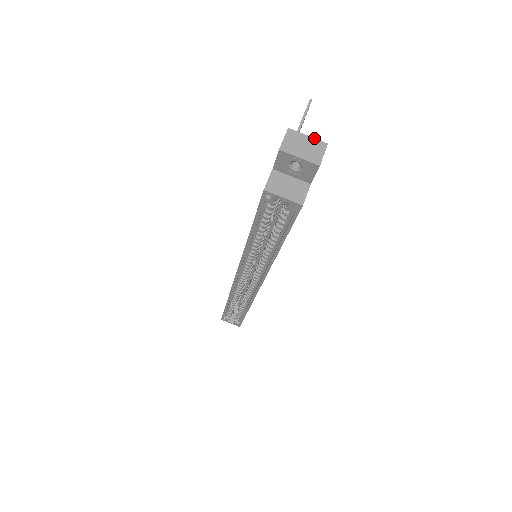
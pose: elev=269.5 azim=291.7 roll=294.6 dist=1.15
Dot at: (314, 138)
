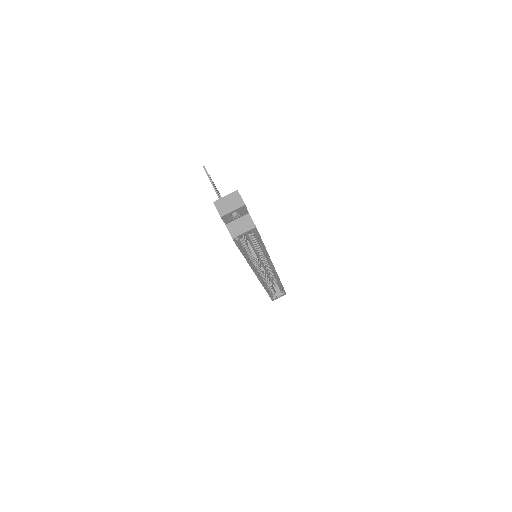
Dot at: (229, 194)
